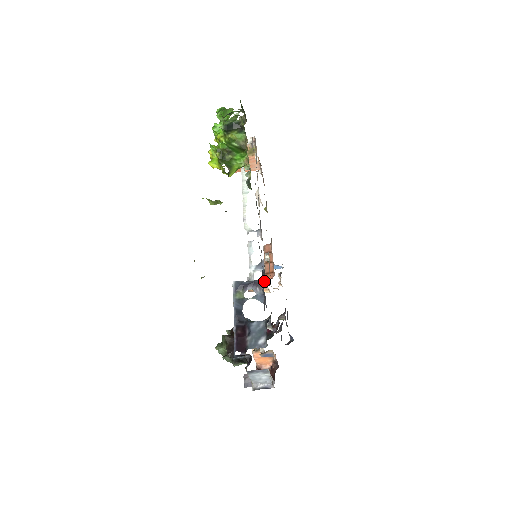
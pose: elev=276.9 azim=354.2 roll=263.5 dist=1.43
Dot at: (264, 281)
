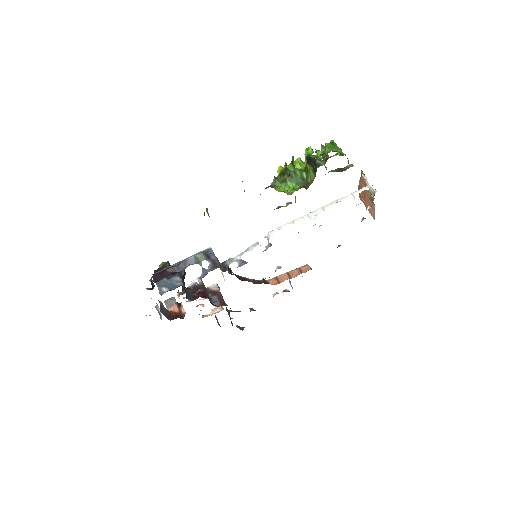
Dot at: (225, 271)
